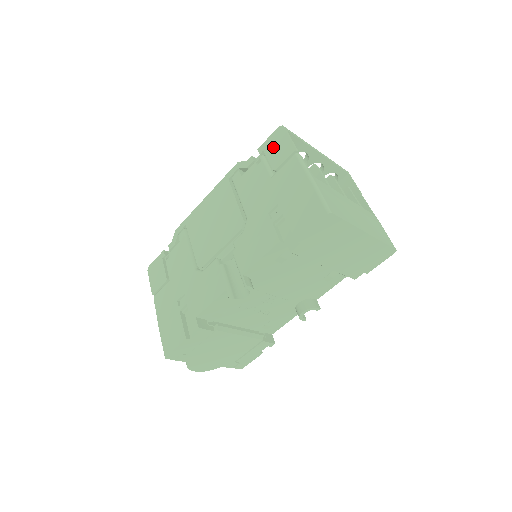
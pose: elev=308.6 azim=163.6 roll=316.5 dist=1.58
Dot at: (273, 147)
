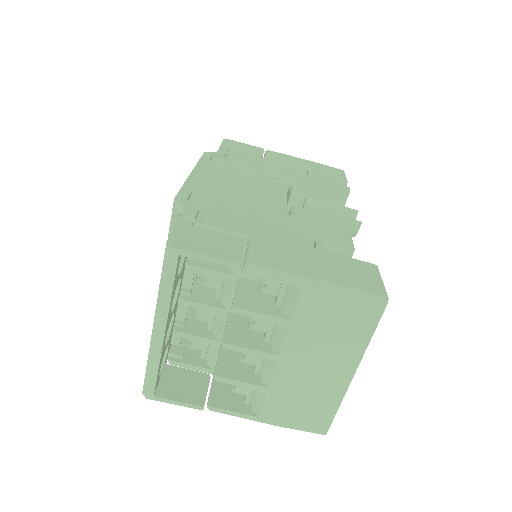
Dot at: (171, 382)
